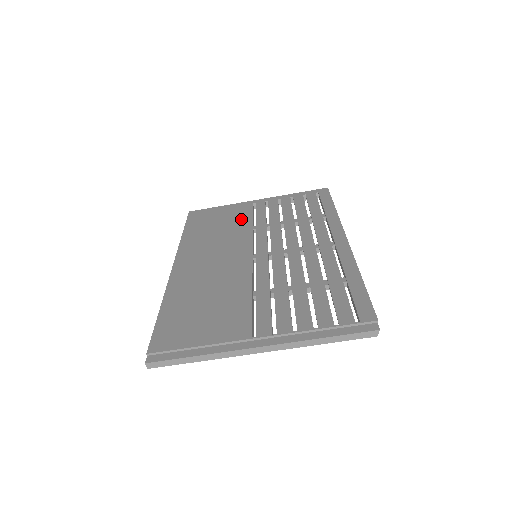
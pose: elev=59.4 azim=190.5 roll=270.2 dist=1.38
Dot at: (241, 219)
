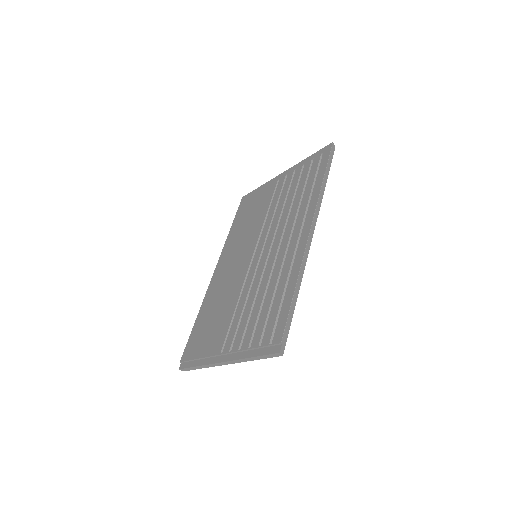
Dot at: (263, 205)
